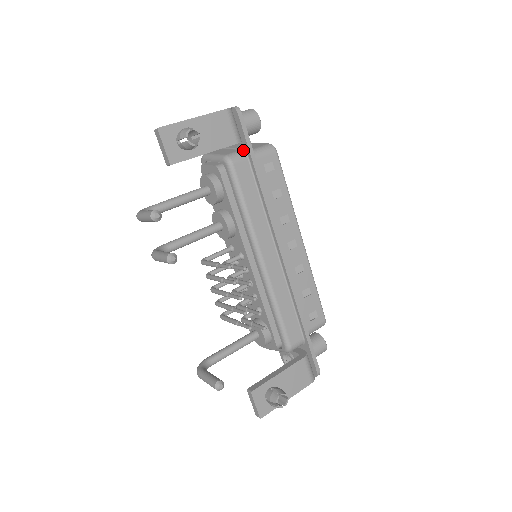
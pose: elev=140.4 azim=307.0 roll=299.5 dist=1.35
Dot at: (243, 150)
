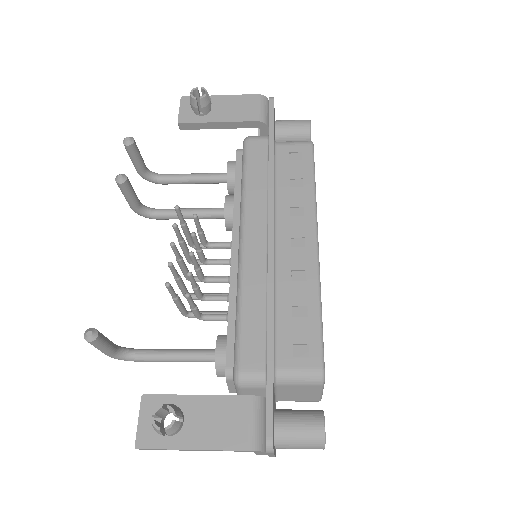
Dot at: occluded
